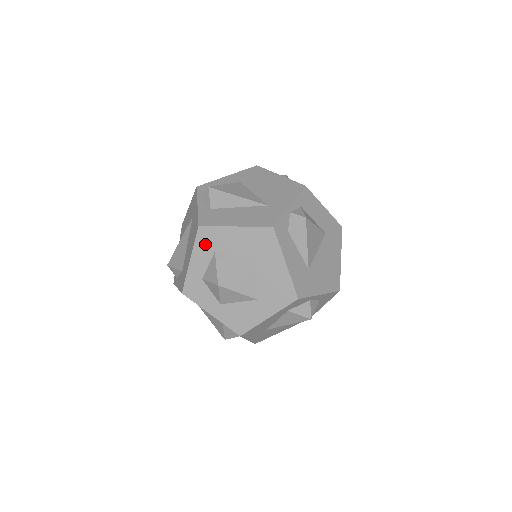
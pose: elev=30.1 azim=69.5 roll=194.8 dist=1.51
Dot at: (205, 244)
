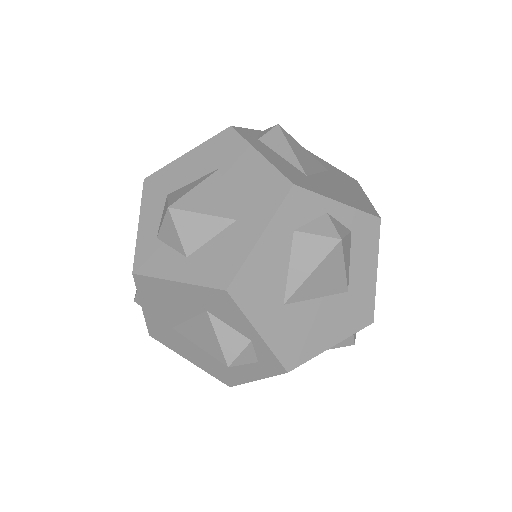
Dot at: (154, 193)
